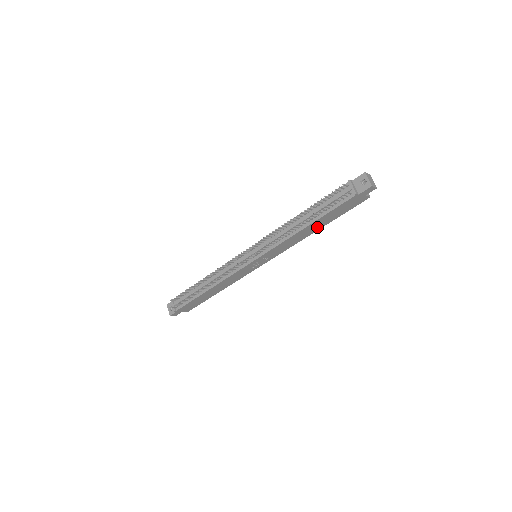
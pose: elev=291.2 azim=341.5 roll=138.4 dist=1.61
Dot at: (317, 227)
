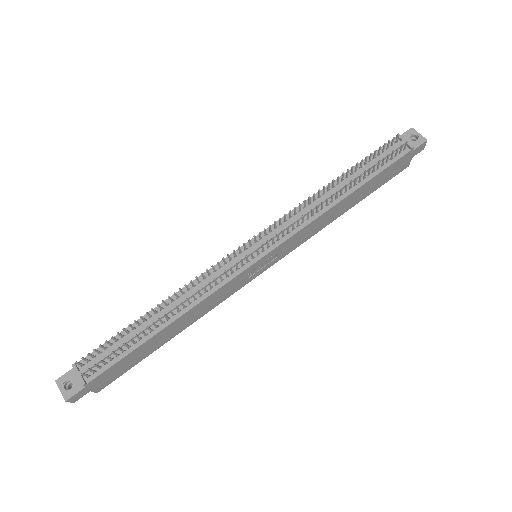
Dot at: (349, 204)
